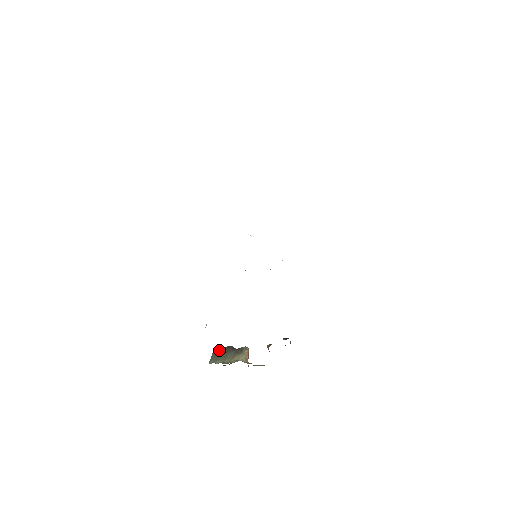
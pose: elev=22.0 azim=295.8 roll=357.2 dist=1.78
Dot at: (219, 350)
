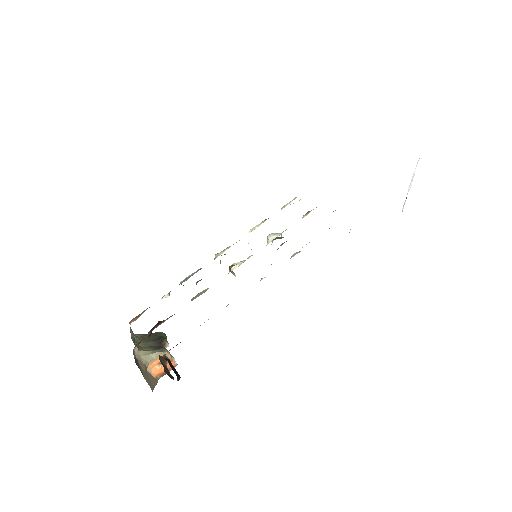
Dot at: (157, 335)
